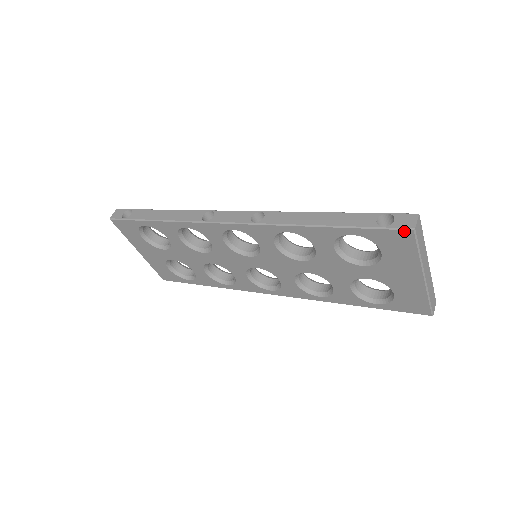
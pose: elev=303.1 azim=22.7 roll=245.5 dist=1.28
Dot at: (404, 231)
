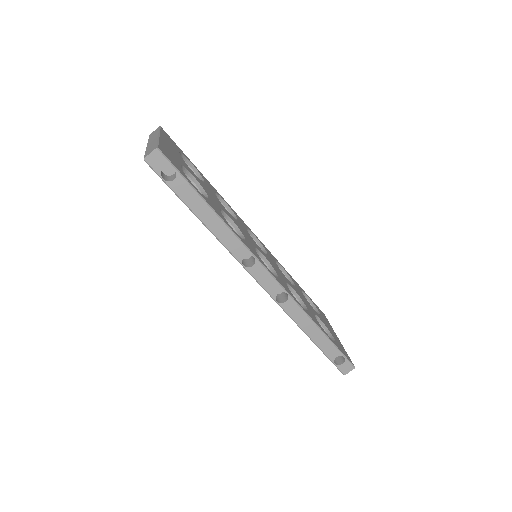
Dot at: (340, 371)
